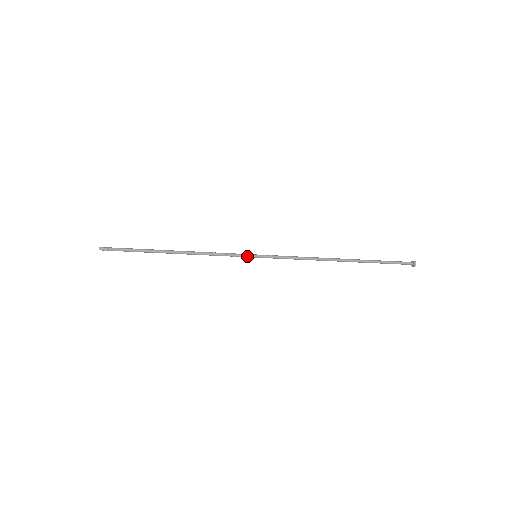
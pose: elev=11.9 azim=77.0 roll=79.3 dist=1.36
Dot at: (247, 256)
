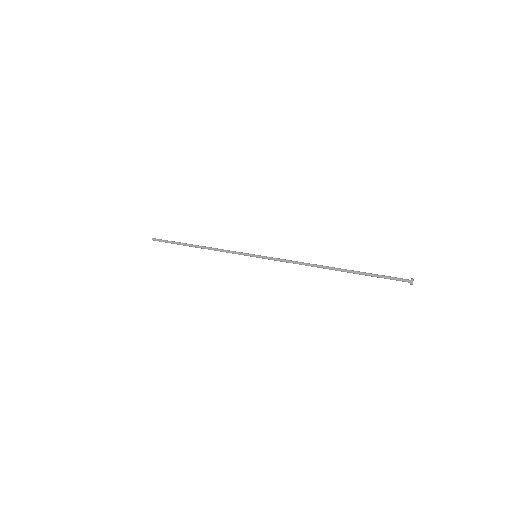
Dot at: occluded
